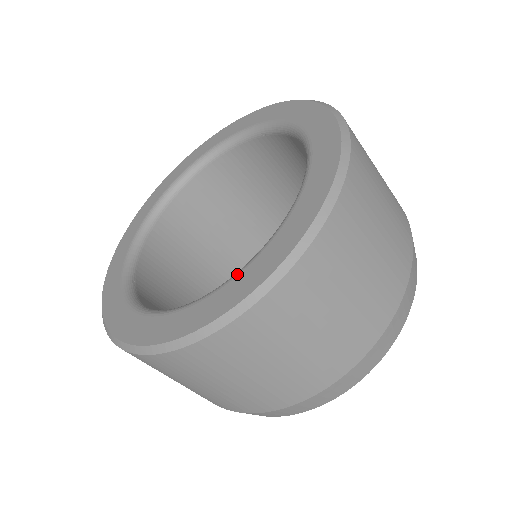
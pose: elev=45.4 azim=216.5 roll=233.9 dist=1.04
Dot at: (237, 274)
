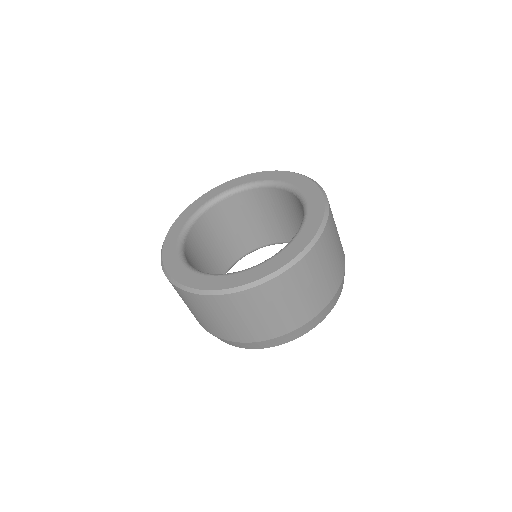
Dot at: (236, 273)
